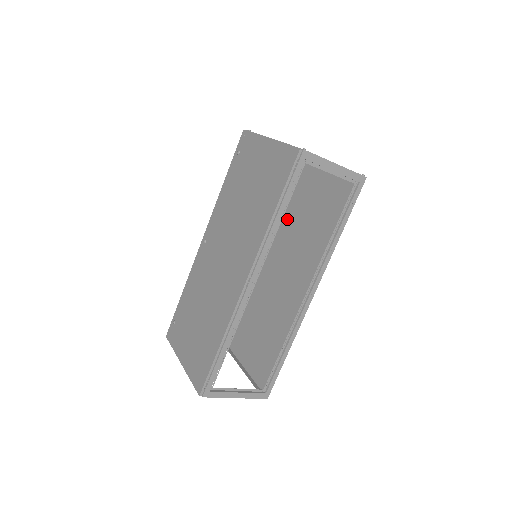
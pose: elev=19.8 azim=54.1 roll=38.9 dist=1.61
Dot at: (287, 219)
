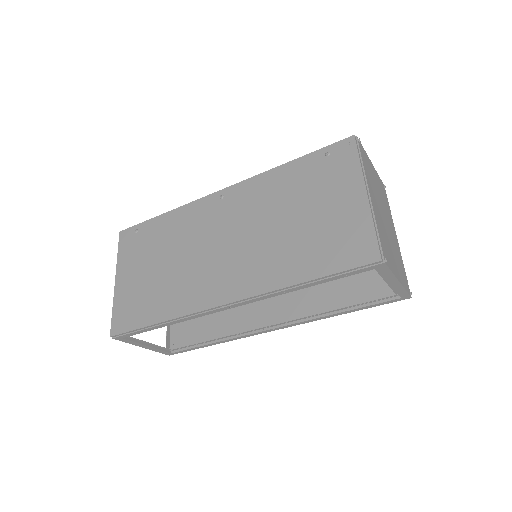
Dot at: occluded
